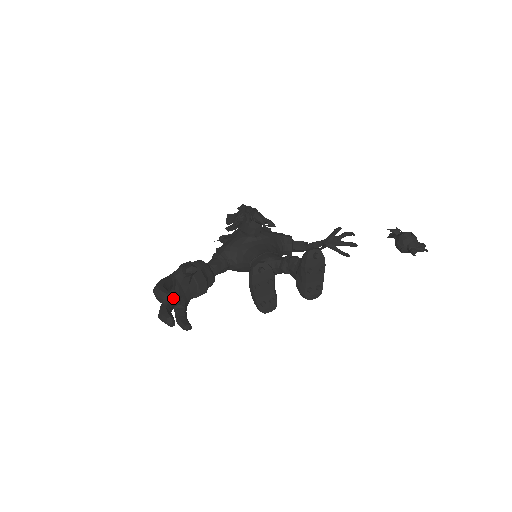
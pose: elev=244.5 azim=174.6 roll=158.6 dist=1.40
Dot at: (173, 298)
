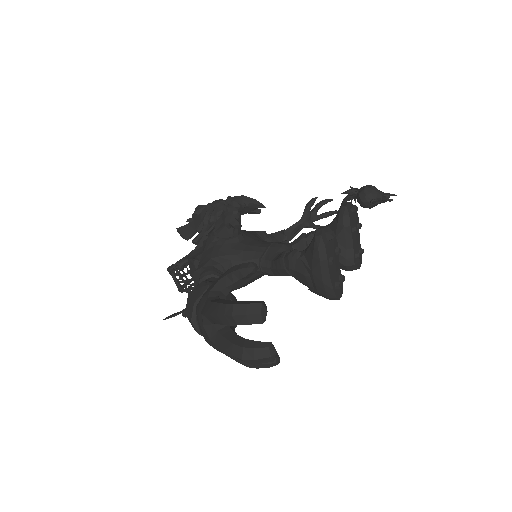
Dot at: (232, 329)
